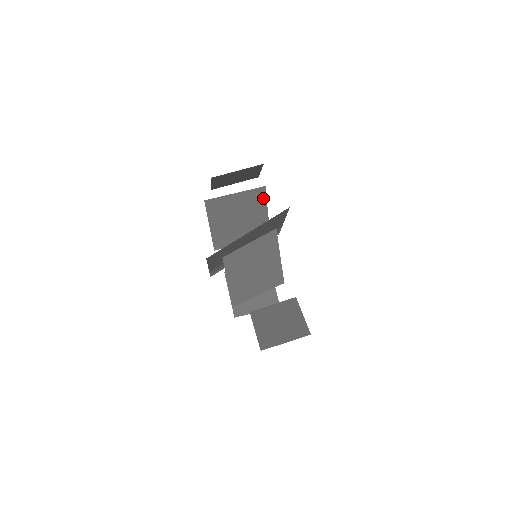
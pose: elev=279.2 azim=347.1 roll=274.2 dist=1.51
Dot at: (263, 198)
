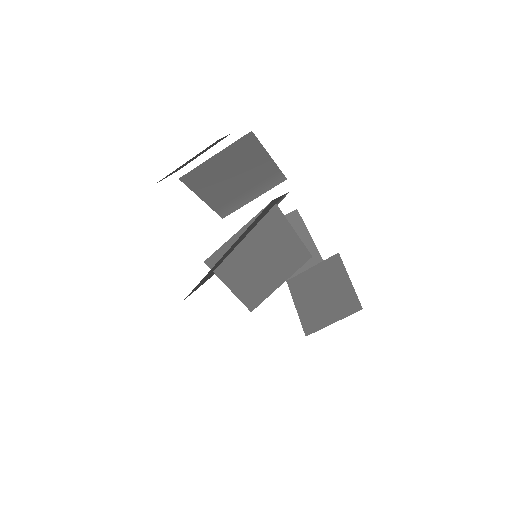
Dot at: (256, 145)
